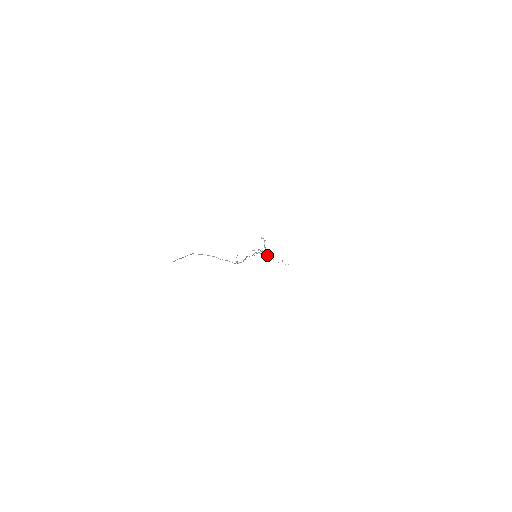
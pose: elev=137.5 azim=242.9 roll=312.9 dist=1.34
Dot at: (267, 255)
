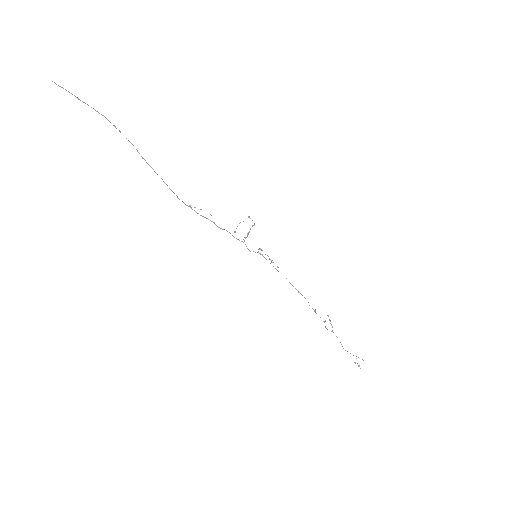
Dot at: (234, 232)
